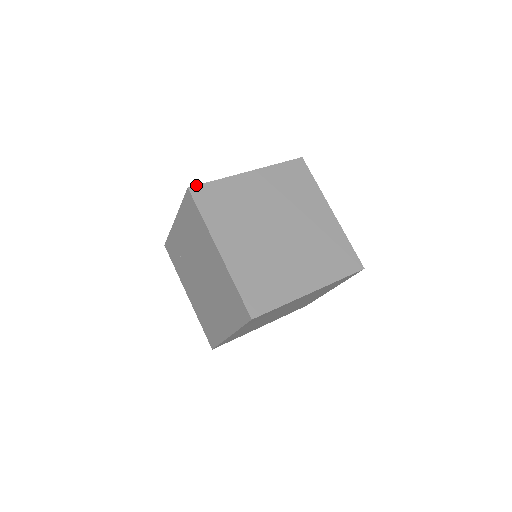
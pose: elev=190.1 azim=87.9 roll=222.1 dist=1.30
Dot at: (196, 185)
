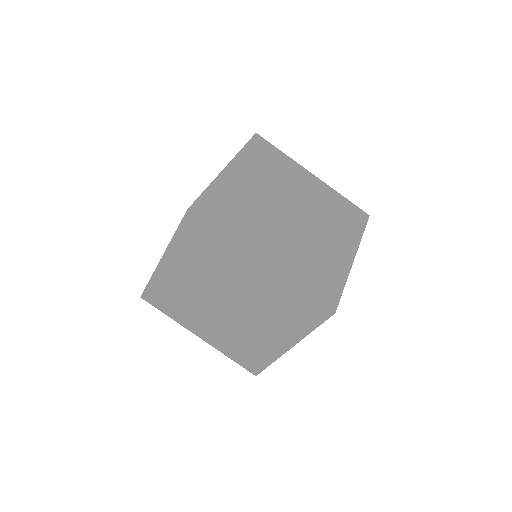
Dot at: occluded
